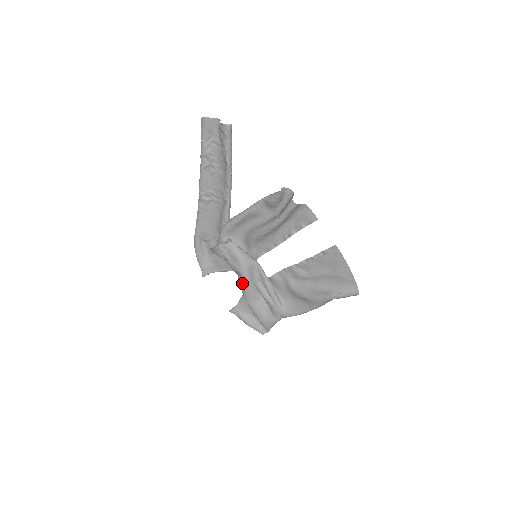
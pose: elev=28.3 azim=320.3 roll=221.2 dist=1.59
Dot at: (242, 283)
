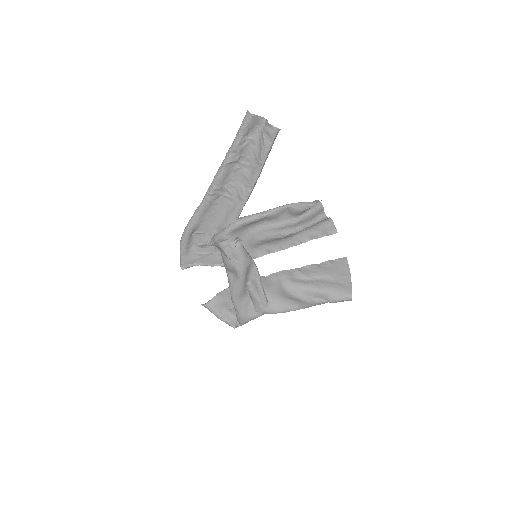
Dot at: (235, 281)
